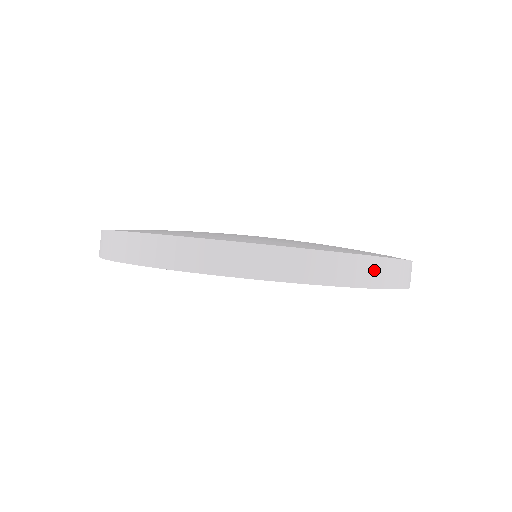
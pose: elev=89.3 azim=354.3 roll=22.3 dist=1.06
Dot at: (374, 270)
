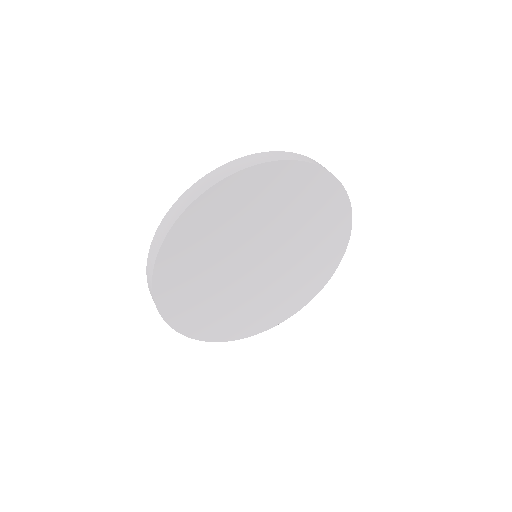
Dot at: occluded
